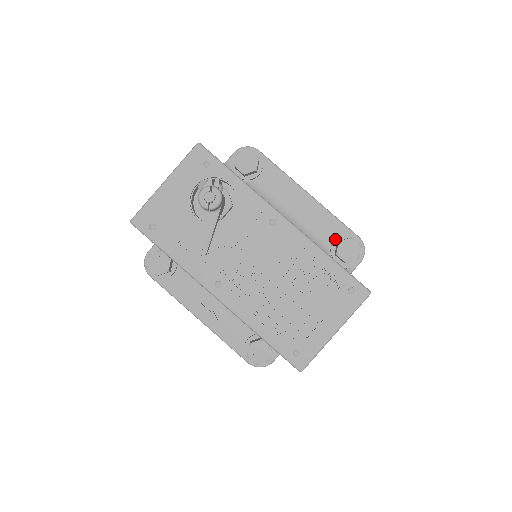
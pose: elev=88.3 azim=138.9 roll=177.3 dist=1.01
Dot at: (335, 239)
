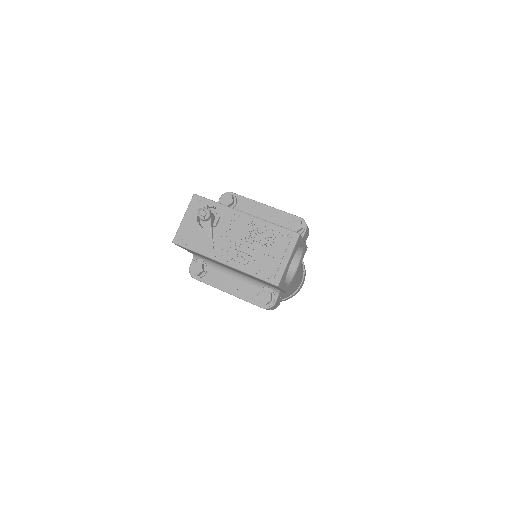
Dot at: (287, 223)
